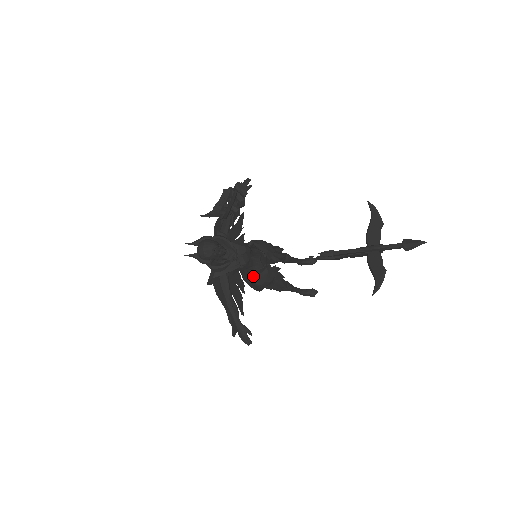
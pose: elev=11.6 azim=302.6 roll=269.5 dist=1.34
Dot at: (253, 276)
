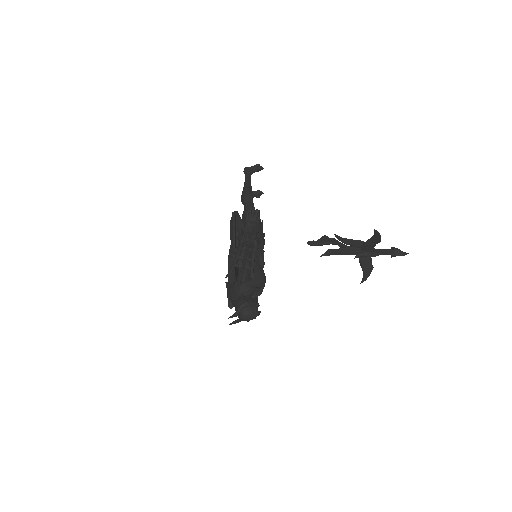
Dot at: occluded
